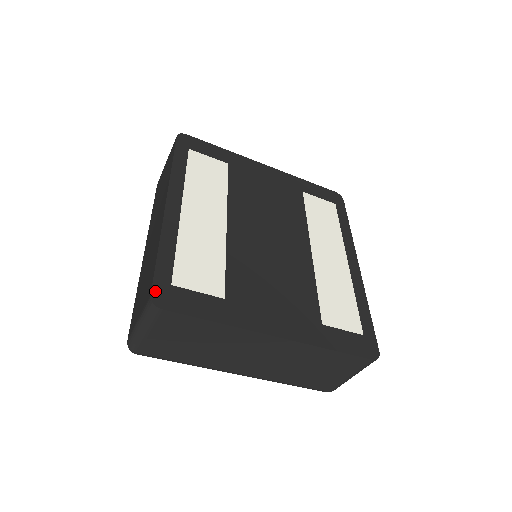
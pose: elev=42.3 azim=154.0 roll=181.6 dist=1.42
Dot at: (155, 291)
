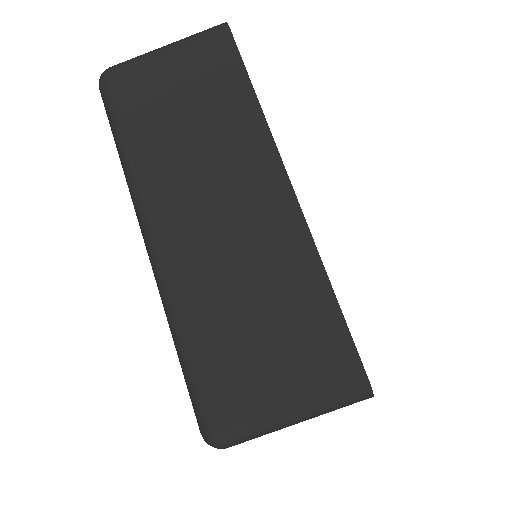
Dot at: occluded
